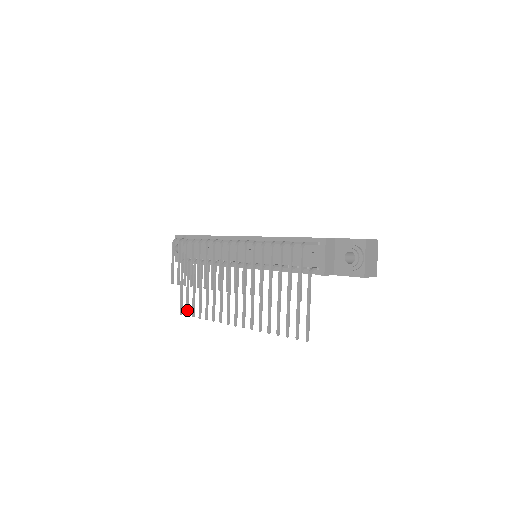
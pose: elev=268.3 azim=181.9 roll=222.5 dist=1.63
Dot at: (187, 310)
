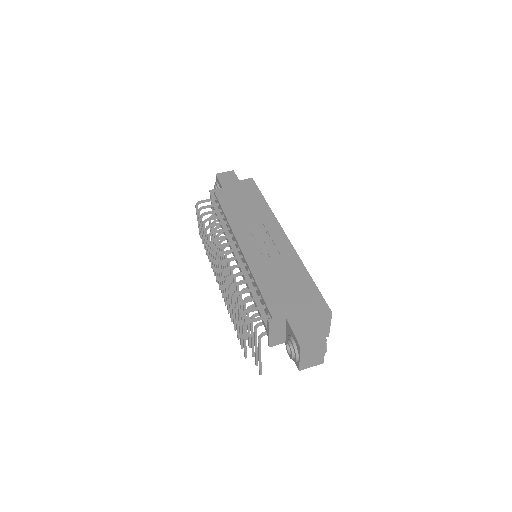
Dot at: occluded
